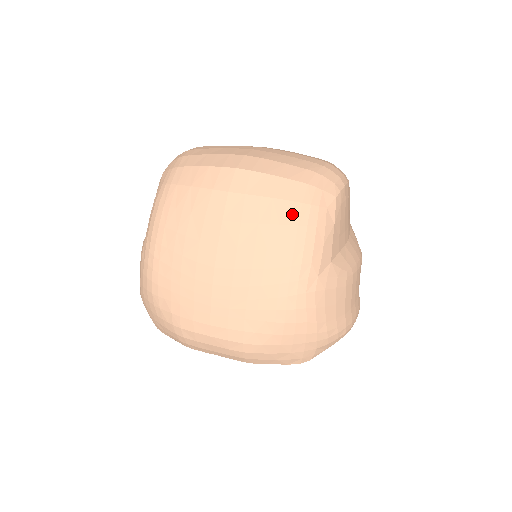
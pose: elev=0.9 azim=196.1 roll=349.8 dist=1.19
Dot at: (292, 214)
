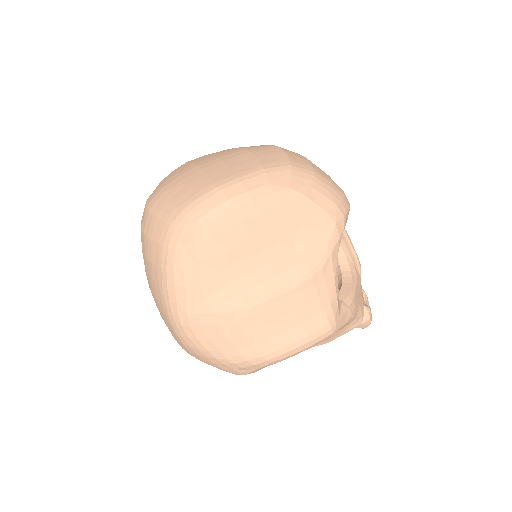
Dot at: (159, 256)
